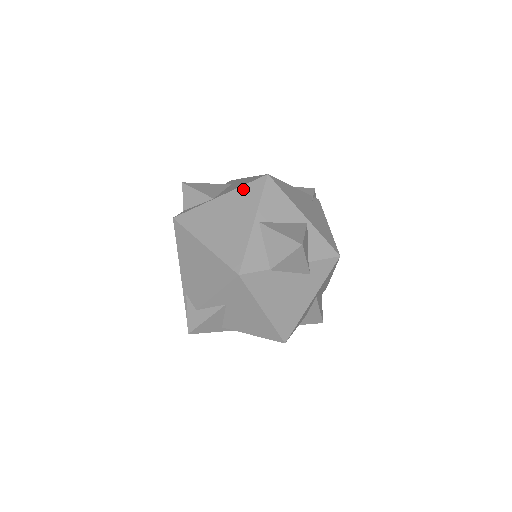
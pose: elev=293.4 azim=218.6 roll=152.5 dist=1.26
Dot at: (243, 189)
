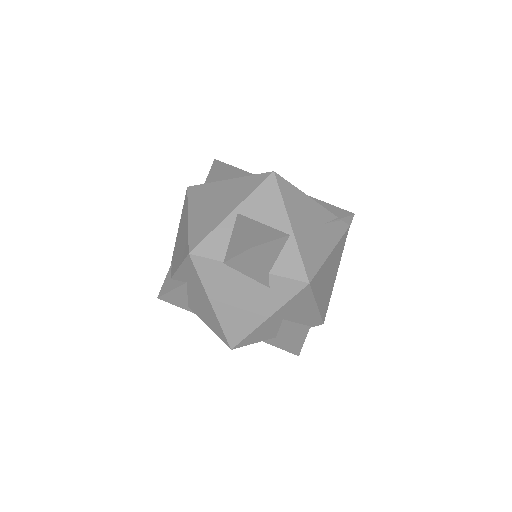
Dot at: (247, 179)
